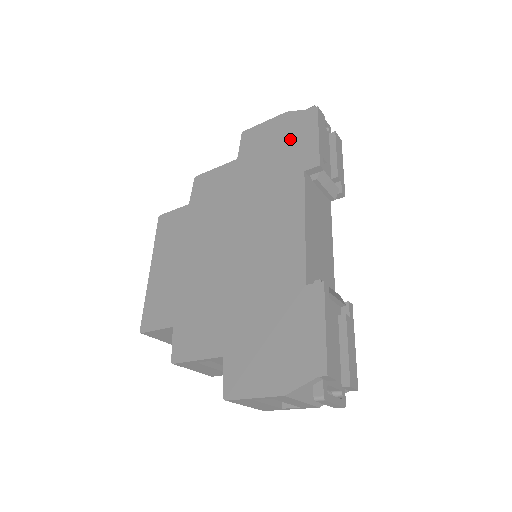
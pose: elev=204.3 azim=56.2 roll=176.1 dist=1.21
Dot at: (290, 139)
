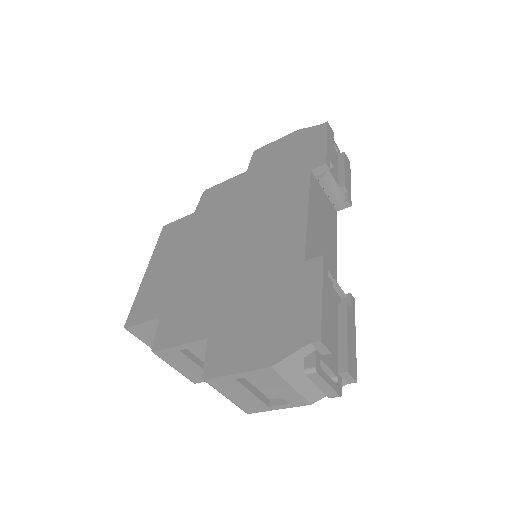
Dot at: (299, 149)
